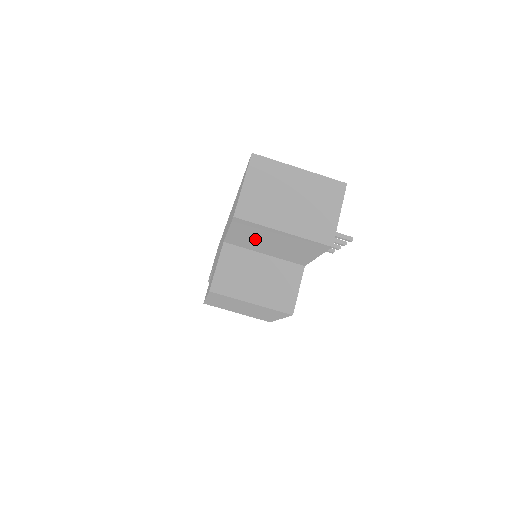
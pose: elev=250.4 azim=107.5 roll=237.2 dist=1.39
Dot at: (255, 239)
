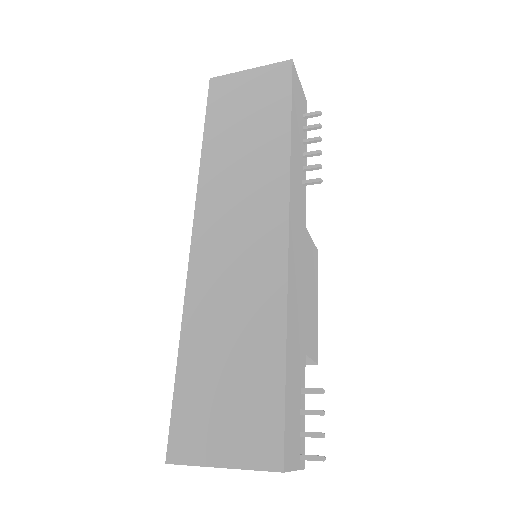
Dot at: occluded
